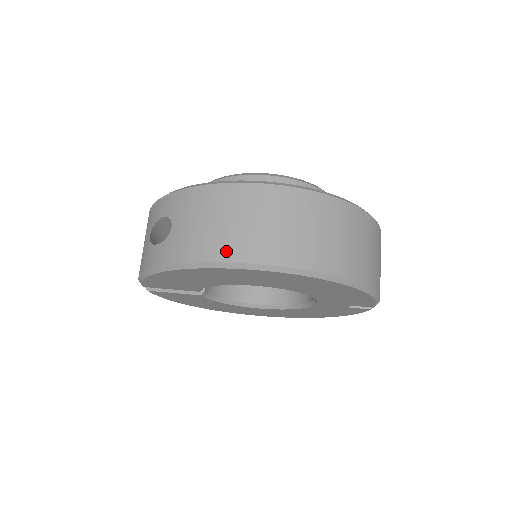
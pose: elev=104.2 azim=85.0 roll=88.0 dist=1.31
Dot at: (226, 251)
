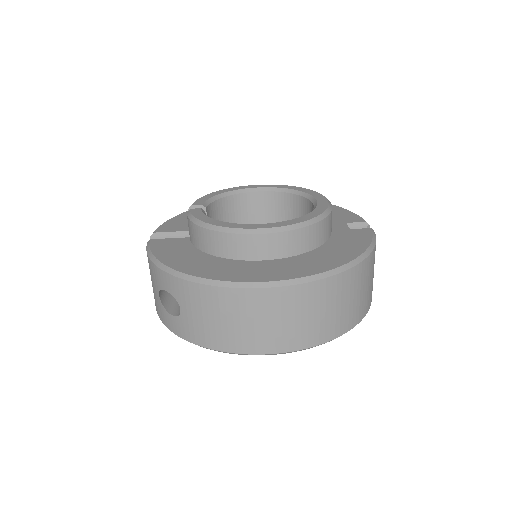
Dot at: (237, 345)
